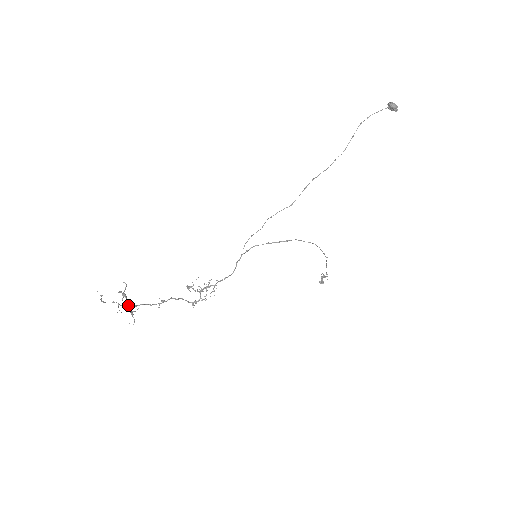
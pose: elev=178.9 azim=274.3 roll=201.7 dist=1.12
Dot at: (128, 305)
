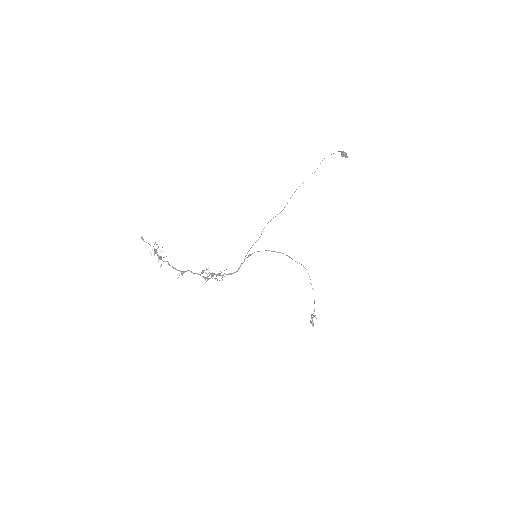
Dot at: (158, 256)
